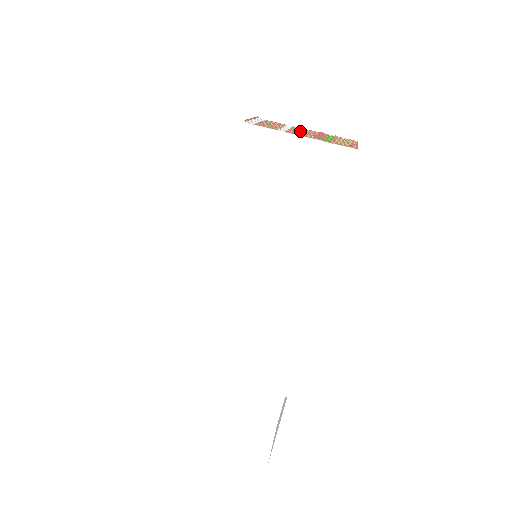
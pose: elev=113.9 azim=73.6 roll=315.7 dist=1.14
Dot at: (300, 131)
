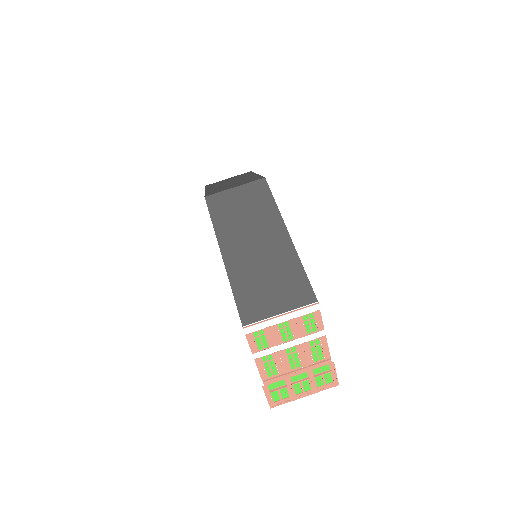
Dot at: (296, 354)
